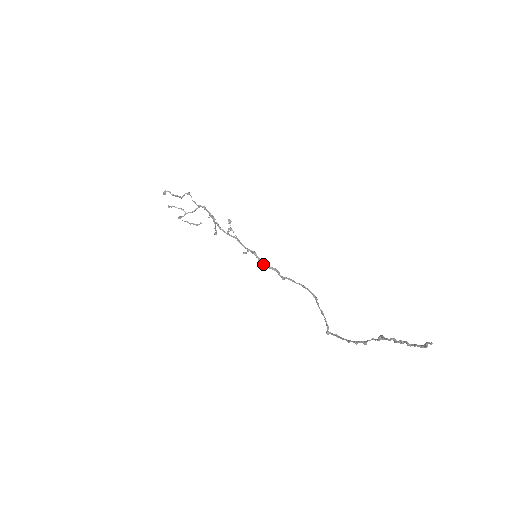
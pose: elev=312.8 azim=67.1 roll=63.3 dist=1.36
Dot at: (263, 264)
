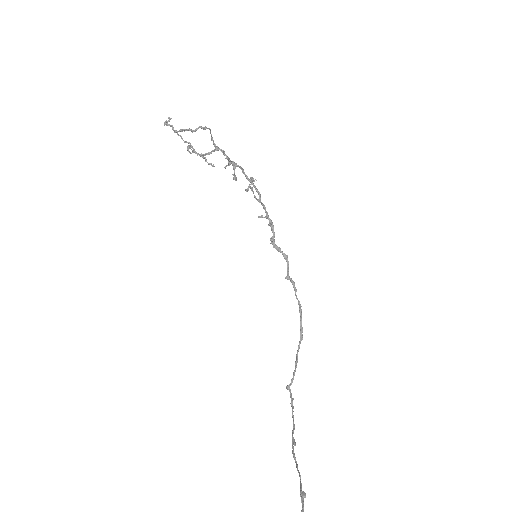
Dot at: (274, 247)
